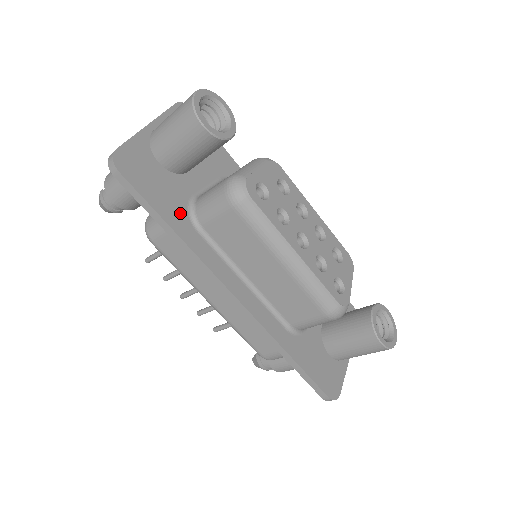
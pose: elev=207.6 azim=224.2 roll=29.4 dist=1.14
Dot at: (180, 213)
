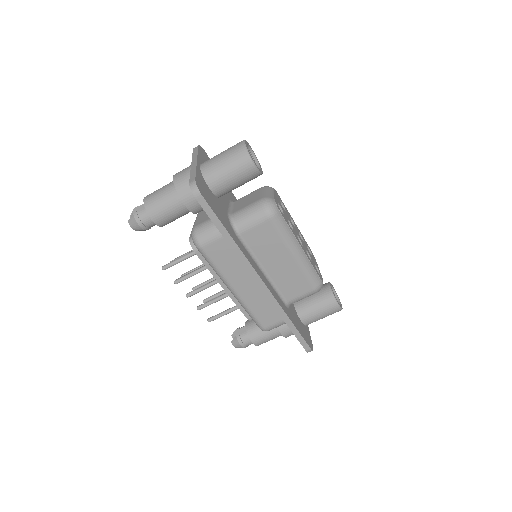
Dot at: (228, 225)
